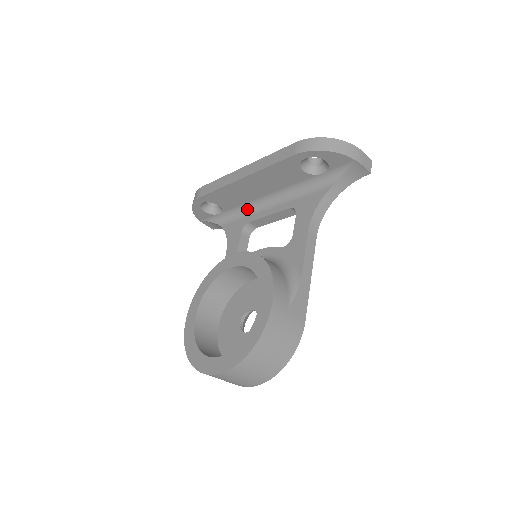
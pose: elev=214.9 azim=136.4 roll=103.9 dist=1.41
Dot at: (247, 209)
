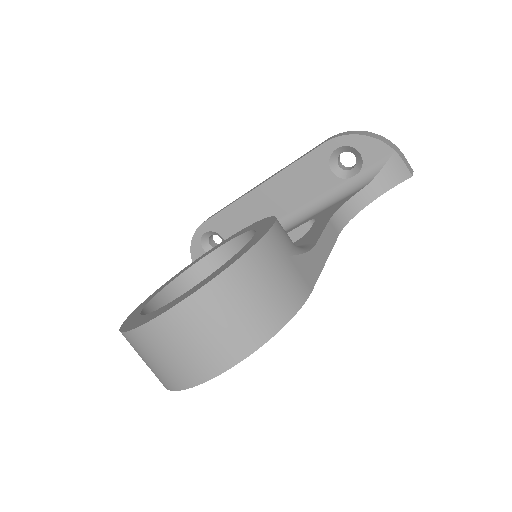
Dot at: occluded
